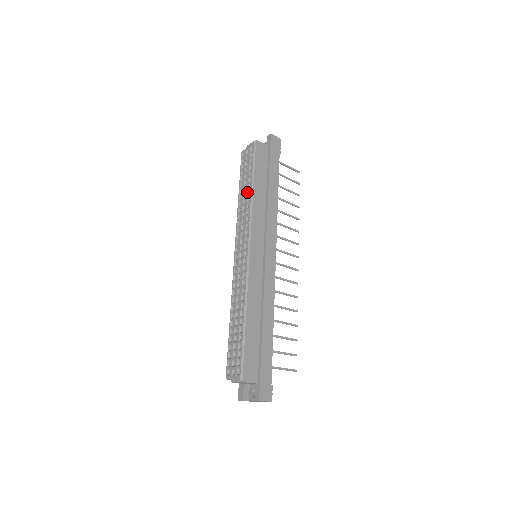
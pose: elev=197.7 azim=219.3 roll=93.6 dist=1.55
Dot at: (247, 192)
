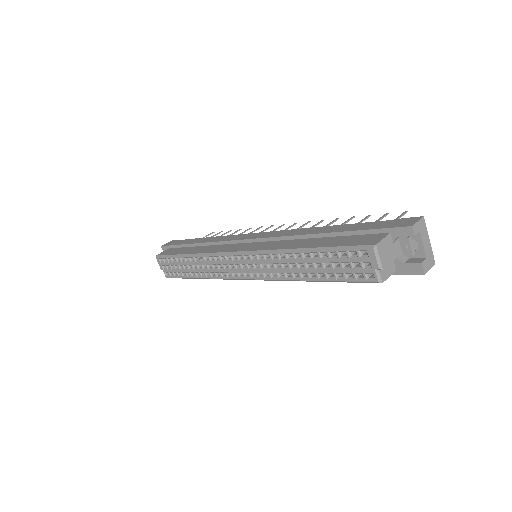
Dot at: (192, 263)
